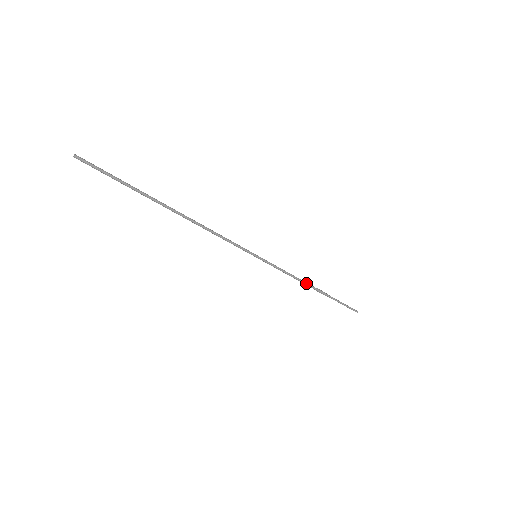
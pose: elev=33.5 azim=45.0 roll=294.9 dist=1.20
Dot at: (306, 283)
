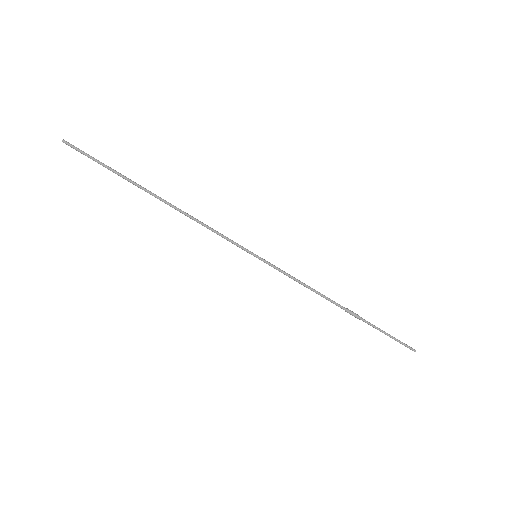
Dot at: (327, 298)
